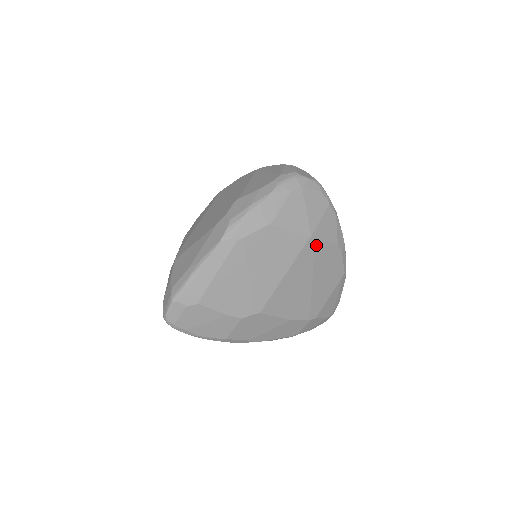
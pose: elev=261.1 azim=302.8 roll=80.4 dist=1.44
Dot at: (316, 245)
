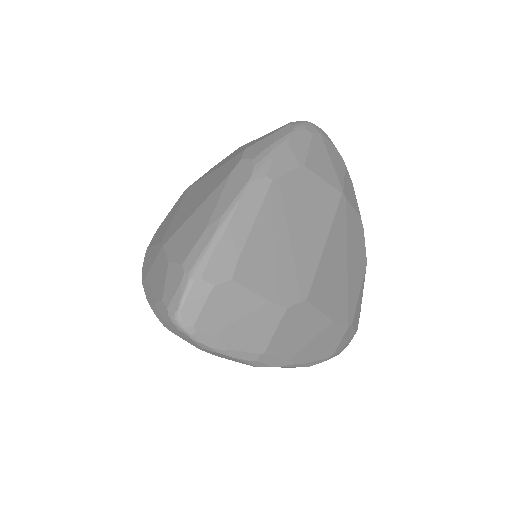
Dot at: (347, 208)
